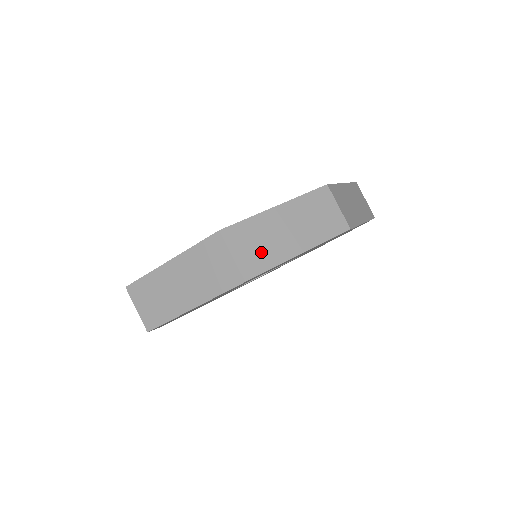
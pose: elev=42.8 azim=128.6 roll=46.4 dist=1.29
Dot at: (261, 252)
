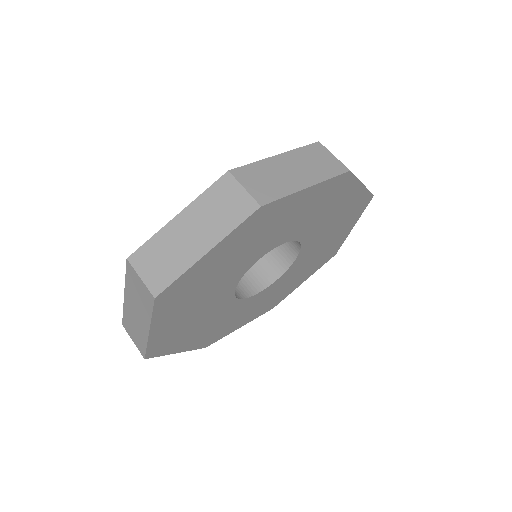
Dot at: (167, 265)
